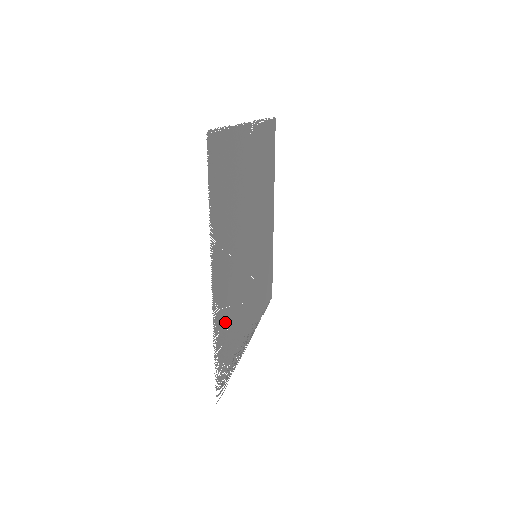
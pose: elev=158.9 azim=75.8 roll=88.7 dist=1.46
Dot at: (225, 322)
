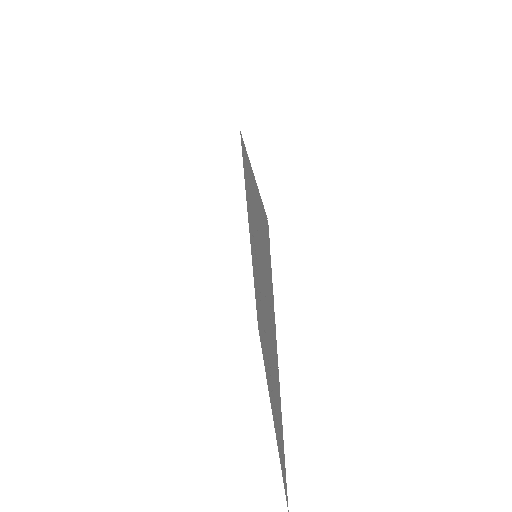
Dot at: occluded
